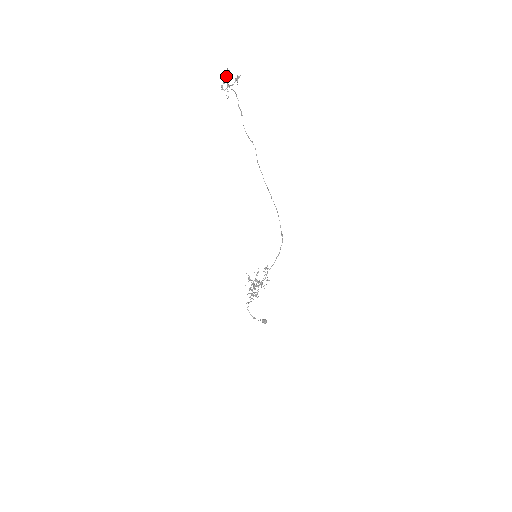
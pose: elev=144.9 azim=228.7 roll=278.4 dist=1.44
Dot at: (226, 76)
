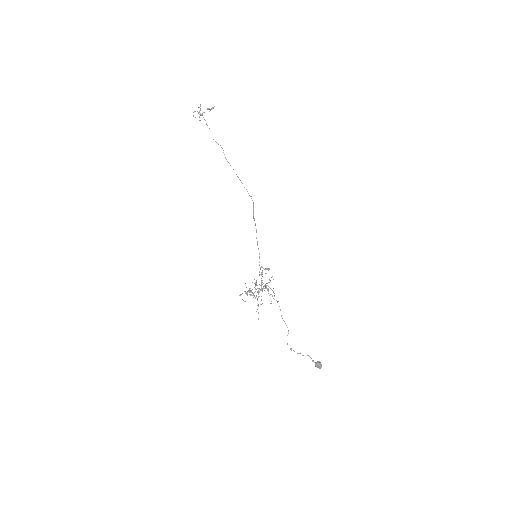
Dot at: (200, 110)
